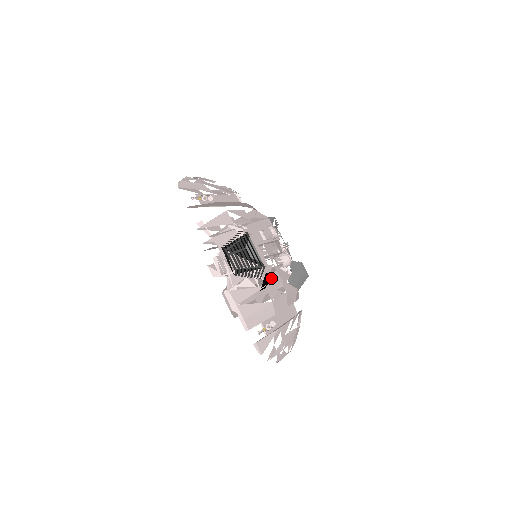
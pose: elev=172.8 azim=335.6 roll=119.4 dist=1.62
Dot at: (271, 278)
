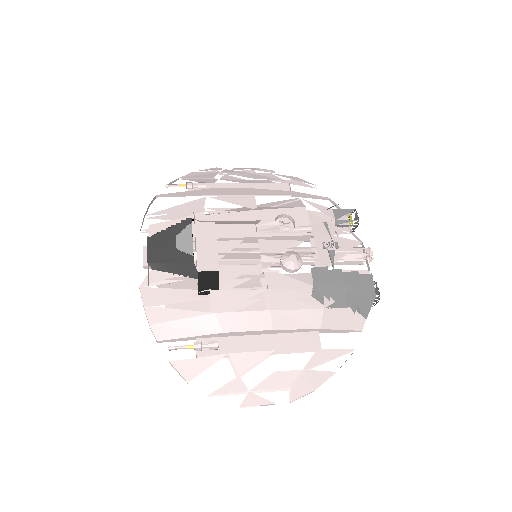
Dot at: occluded
